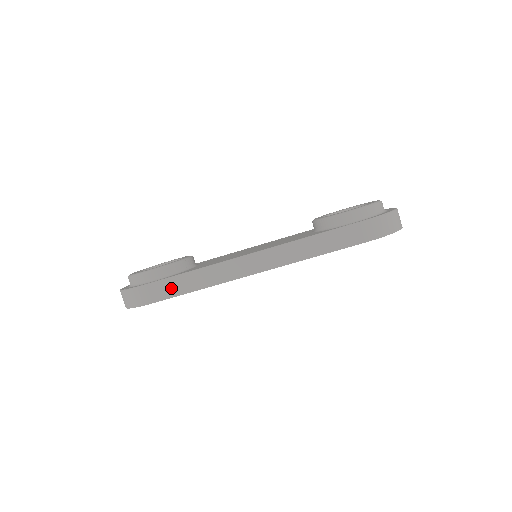
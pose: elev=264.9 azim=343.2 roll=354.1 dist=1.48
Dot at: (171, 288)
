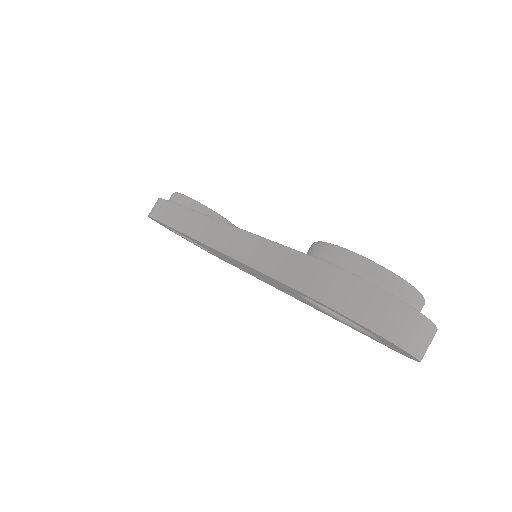
Dot at: (167, 213)
